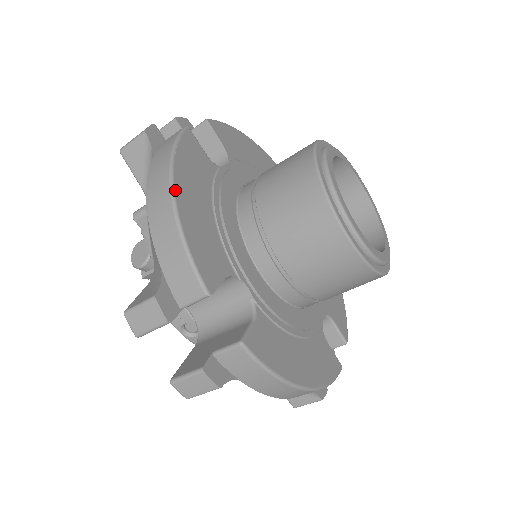
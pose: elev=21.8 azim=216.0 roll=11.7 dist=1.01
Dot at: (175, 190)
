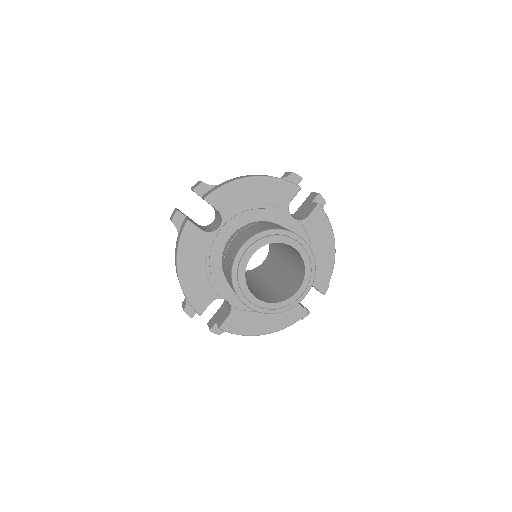
Dot at: (179, 273)
